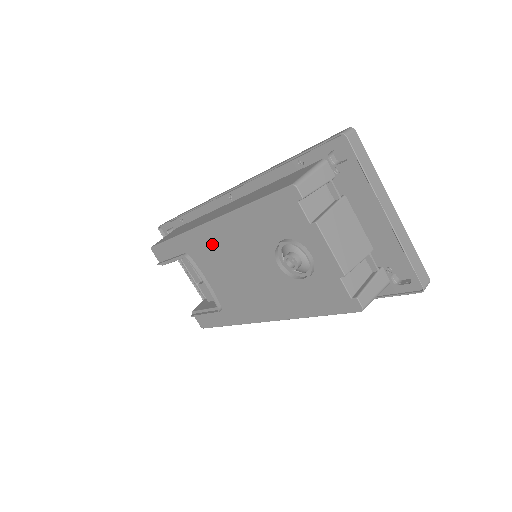
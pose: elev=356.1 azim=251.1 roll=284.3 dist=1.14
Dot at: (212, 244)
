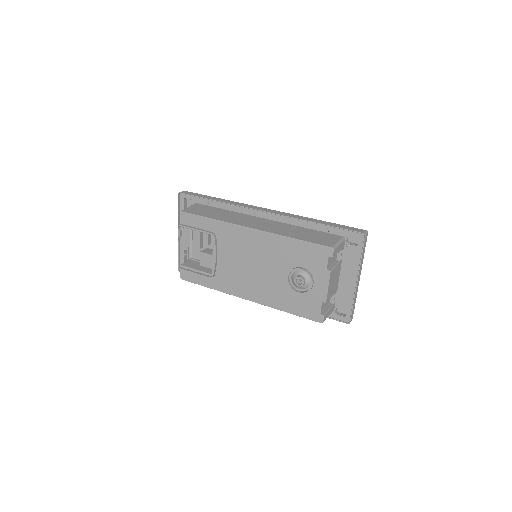
Dot at: (244, 241)
